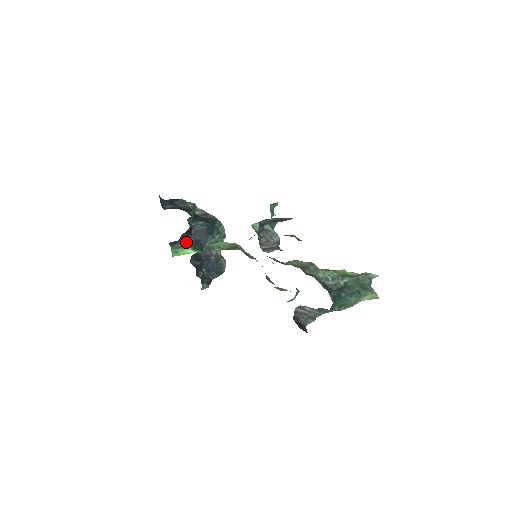
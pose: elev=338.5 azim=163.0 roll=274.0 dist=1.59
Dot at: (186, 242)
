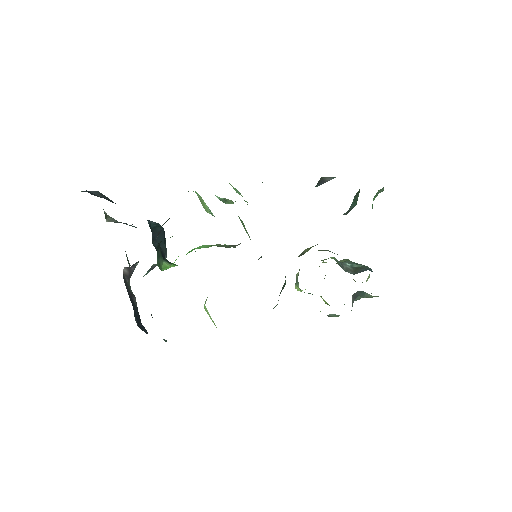
Dot at: occluded
